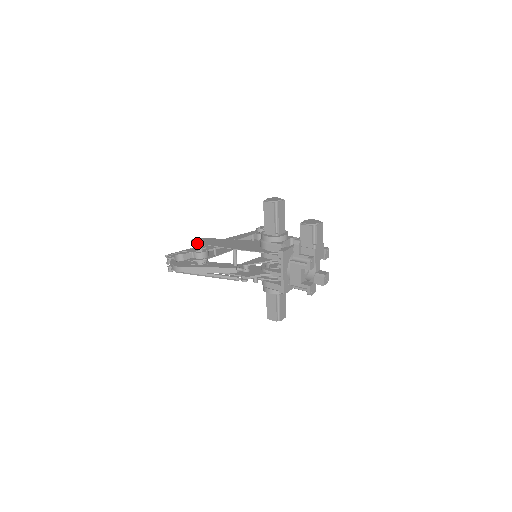
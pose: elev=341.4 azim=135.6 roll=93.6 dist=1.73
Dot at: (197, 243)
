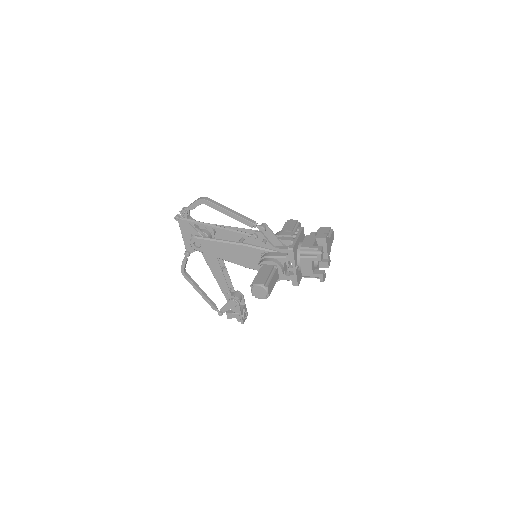
Dot at: occluded
